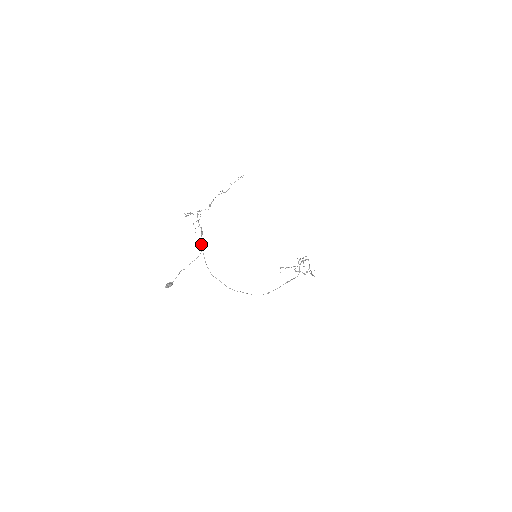
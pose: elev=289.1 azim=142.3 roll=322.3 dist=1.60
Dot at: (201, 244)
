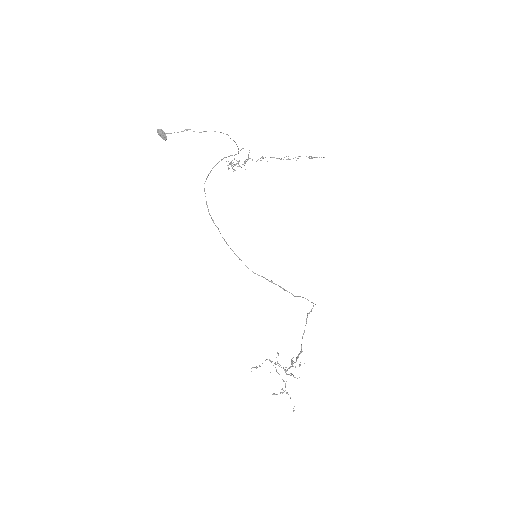
Dot at: occluded
